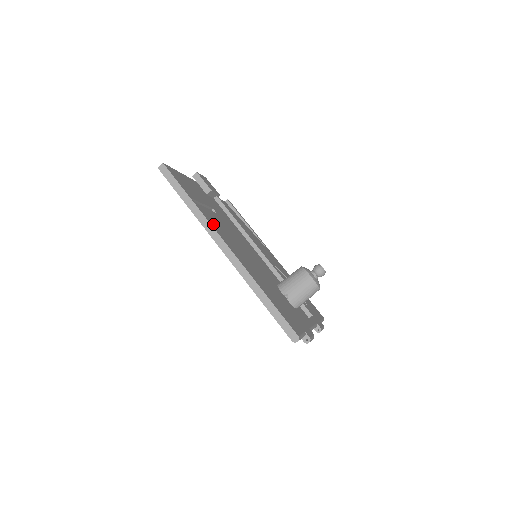
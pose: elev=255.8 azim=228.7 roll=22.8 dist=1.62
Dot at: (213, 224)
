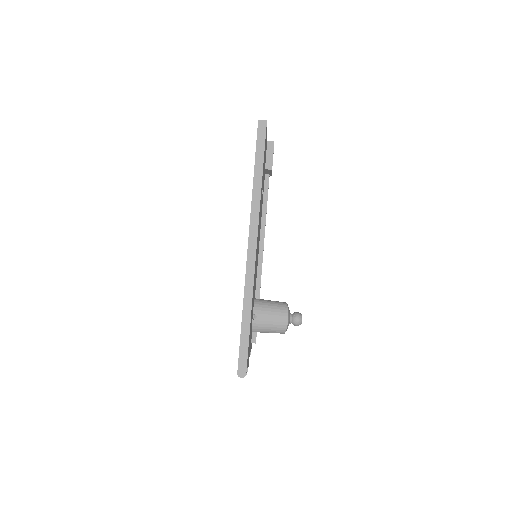
Dot at: (259, 215)
